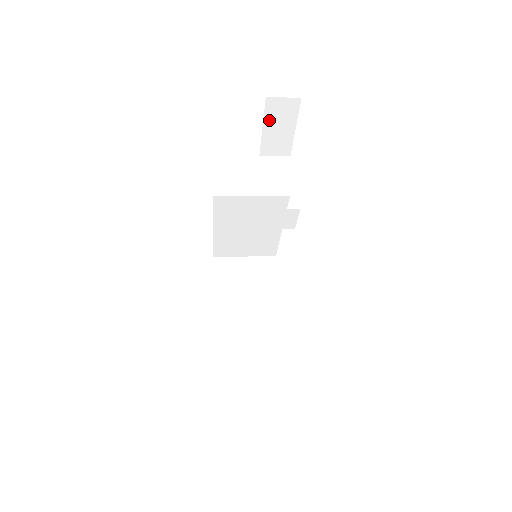
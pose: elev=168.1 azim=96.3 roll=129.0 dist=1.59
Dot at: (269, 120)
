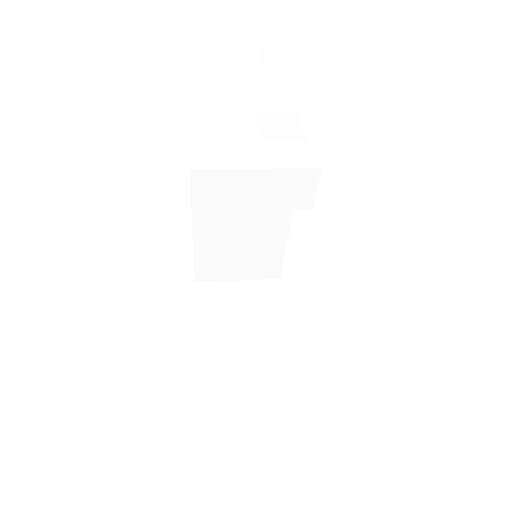
Dot at: (268, 53)
